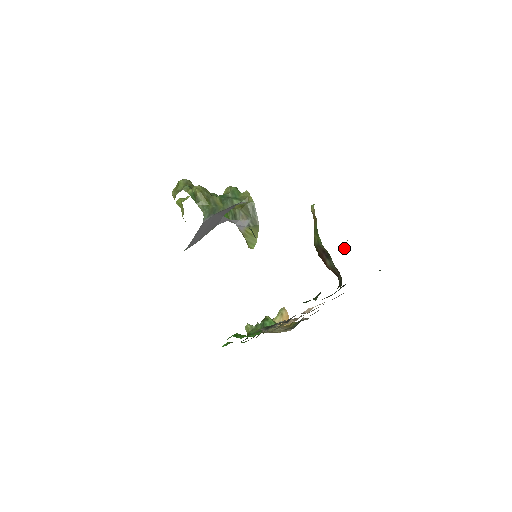
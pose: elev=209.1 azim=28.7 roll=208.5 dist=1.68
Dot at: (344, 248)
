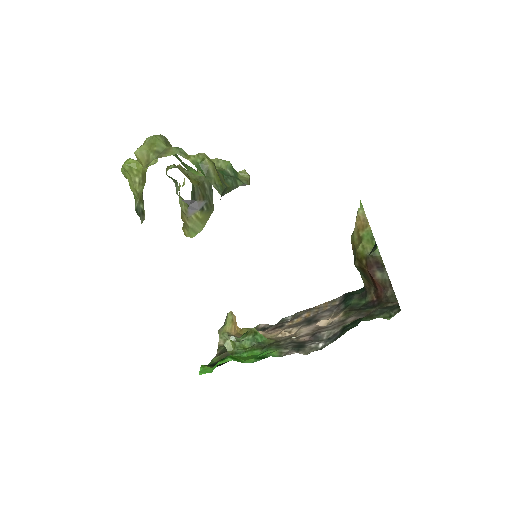
Dot at: occluded
